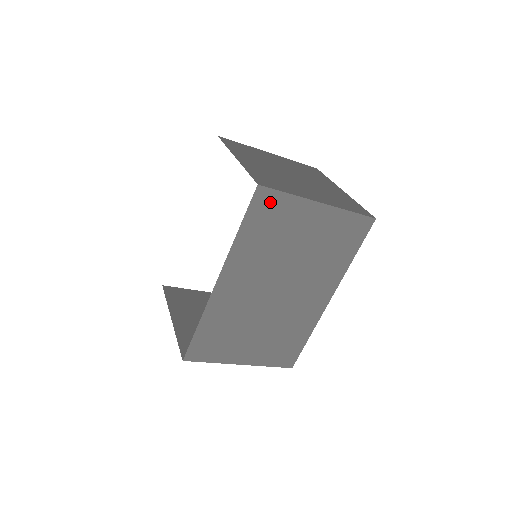
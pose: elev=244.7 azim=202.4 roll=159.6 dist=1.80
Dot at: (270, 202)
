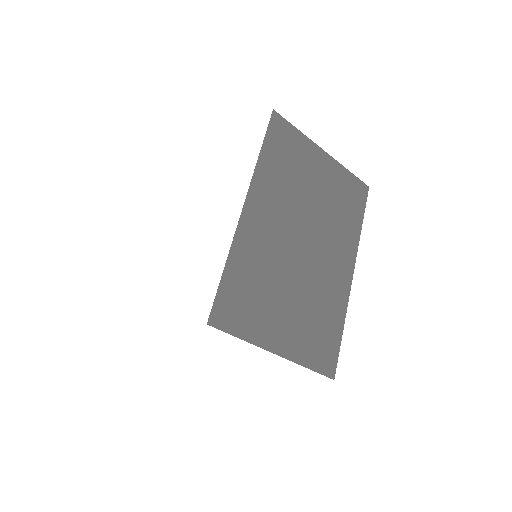
Dot at: (284, 132)
